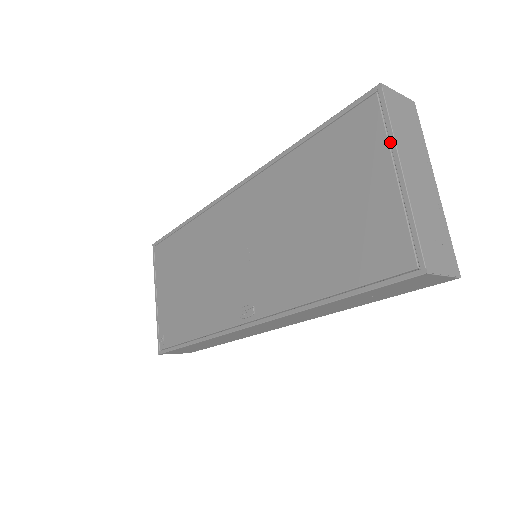
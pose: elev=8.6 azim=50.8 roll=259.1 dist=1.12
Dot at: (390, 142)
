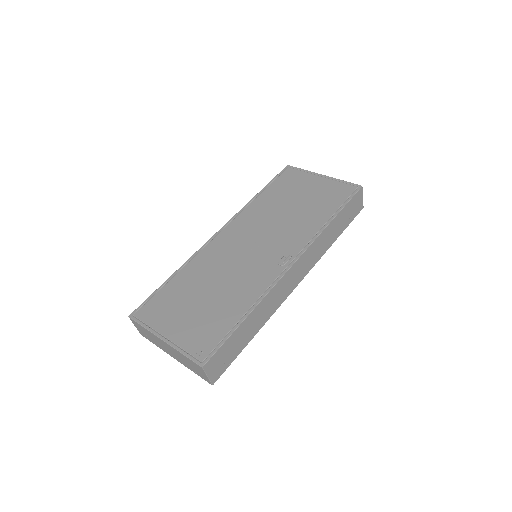
Dot at: (309, 172)
